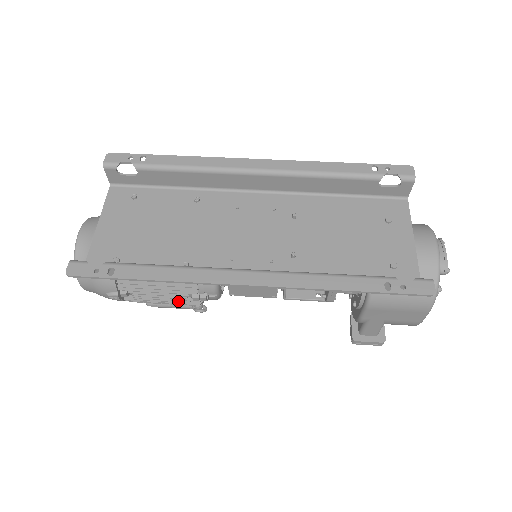
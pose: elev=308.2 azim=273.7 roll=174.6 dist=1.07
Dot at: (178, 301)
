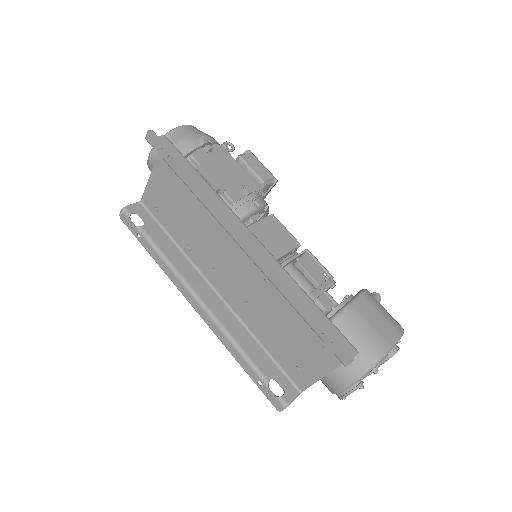
Dot at: occluded
